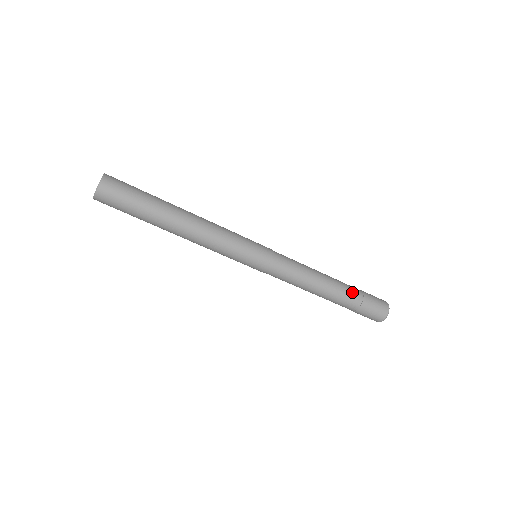
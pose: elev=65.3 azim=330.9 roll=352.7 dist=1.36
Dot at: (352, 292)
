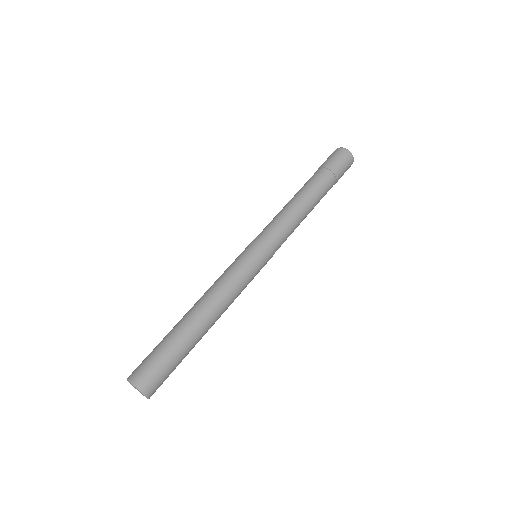
Dot at: (328, 187)
